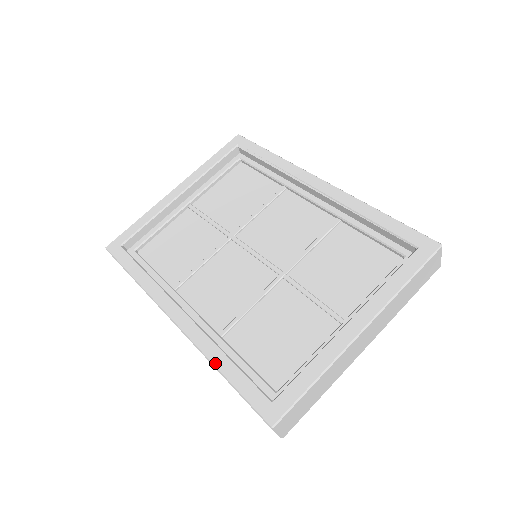
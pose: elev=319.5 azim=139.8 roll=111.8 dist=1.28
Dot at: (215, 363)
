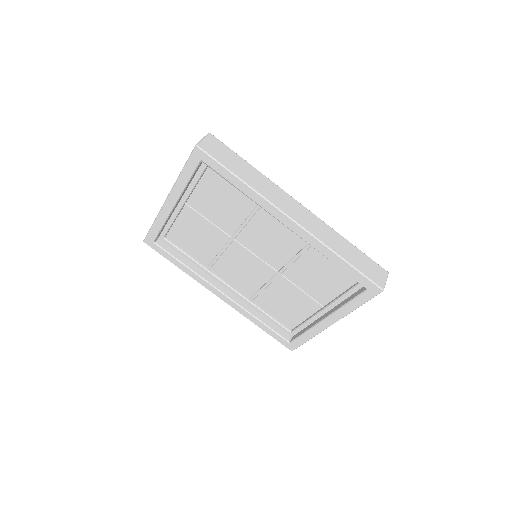
Dot at: (254, 323)
